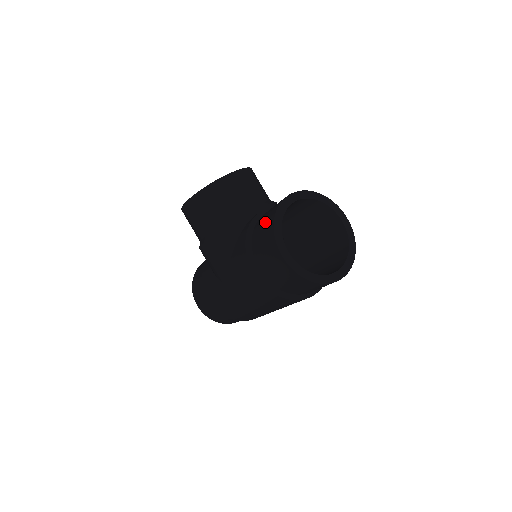
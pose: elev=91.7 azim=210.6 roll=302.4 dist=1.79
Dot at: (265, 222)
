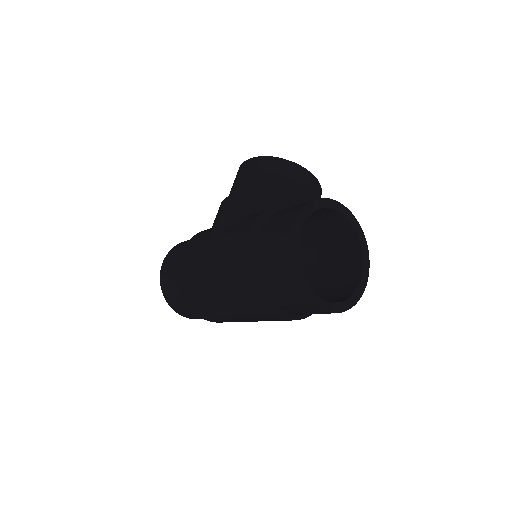
Dot at: occluded
